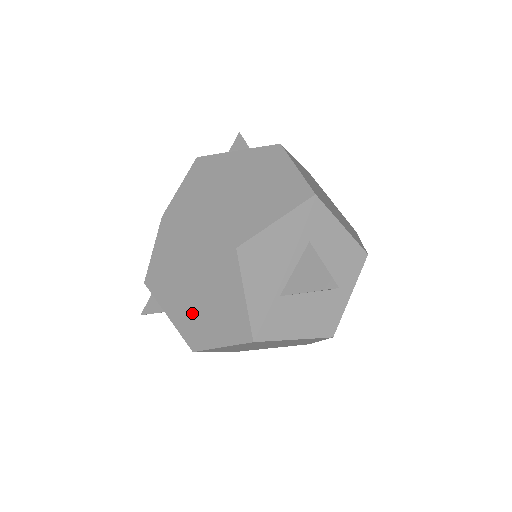
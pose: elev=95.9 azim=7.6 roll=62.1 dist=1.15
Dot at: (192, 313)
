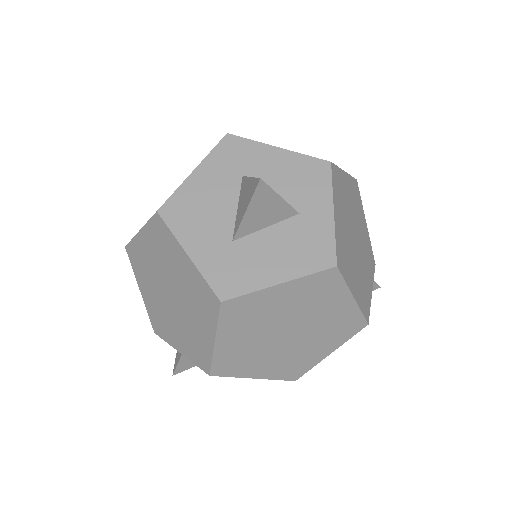
Dot at: (183, 325)
